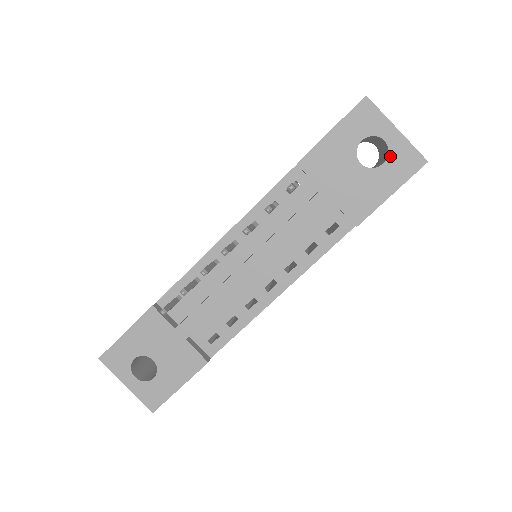
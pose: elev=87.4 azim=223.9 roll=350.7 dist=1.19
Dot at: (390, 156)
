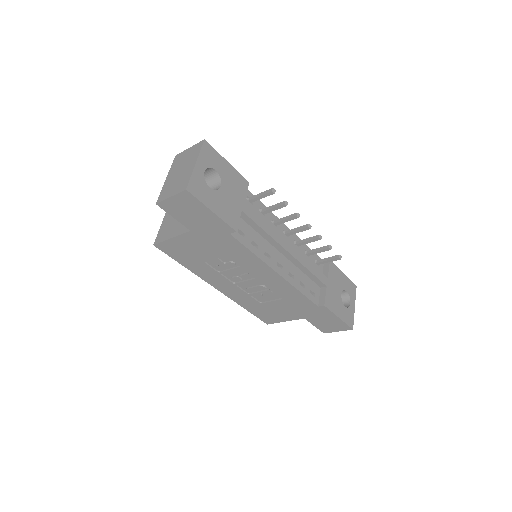
Dot at: (348, 309)
